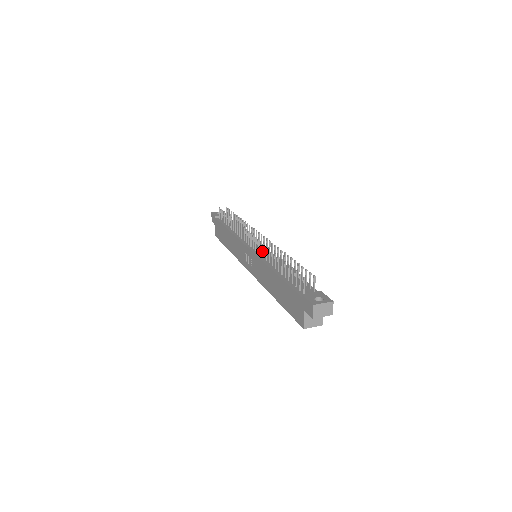
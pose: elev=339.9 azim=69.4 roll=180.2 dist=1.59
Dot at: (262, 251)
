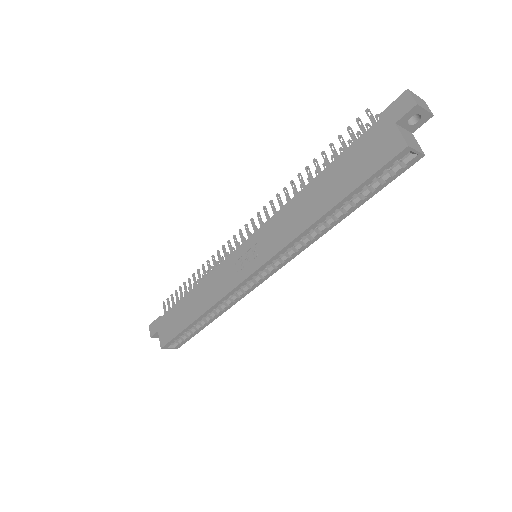
Dot at: (272, 210)
